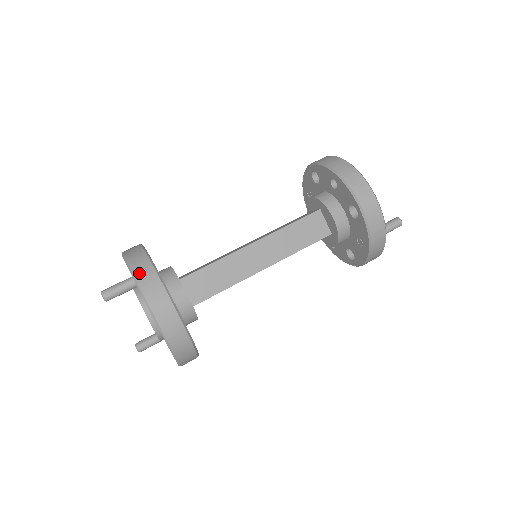
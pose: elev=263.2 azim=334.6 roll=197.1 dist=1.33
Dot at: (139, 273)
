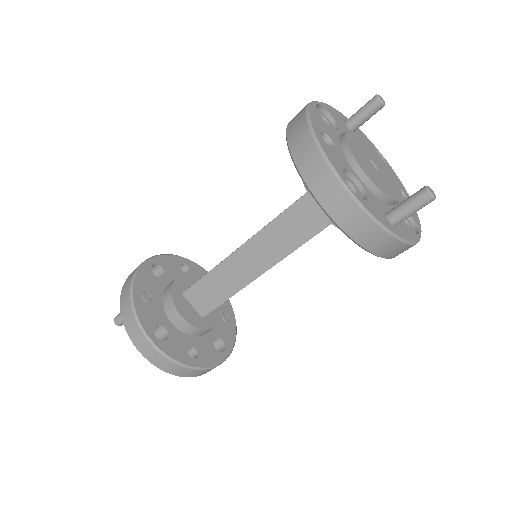
Dot at: (123, 308)
